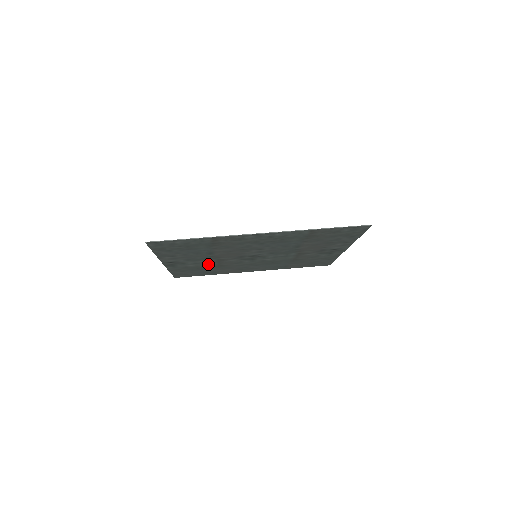
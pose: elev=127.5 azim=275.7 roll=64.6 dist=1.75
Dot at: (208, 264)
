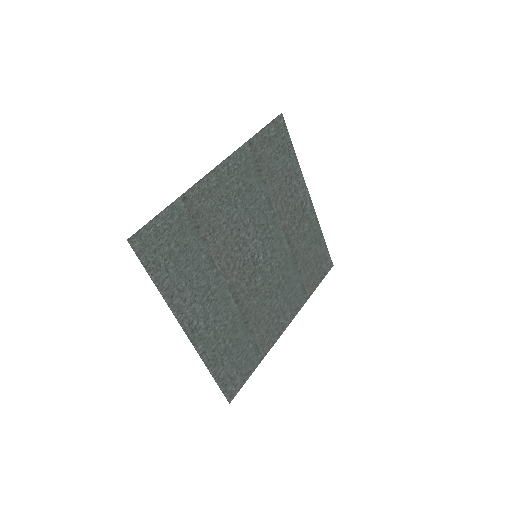
Dot at: (231, 314)
